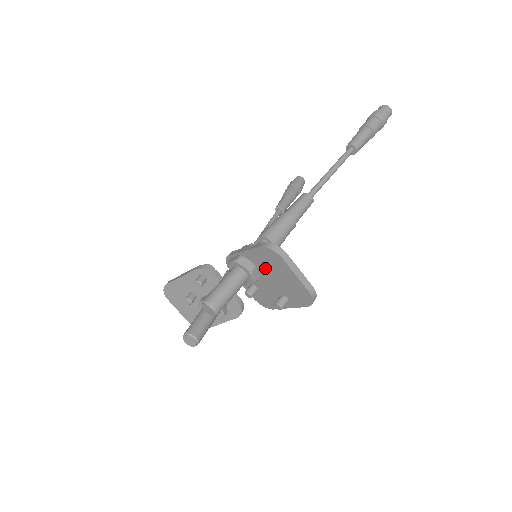
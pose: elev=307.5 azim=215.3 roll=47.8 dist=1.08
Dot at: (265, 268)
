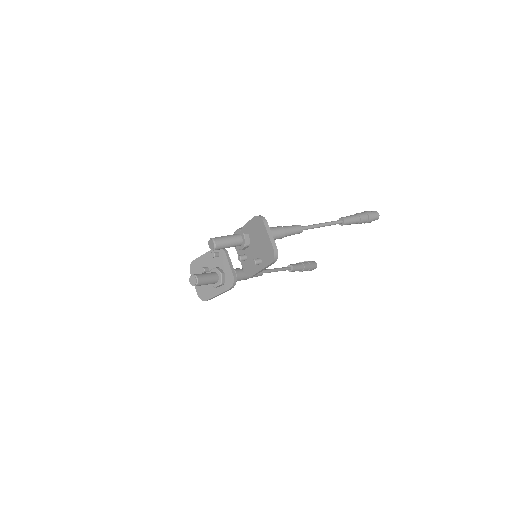
Dot at: (254, 235)
